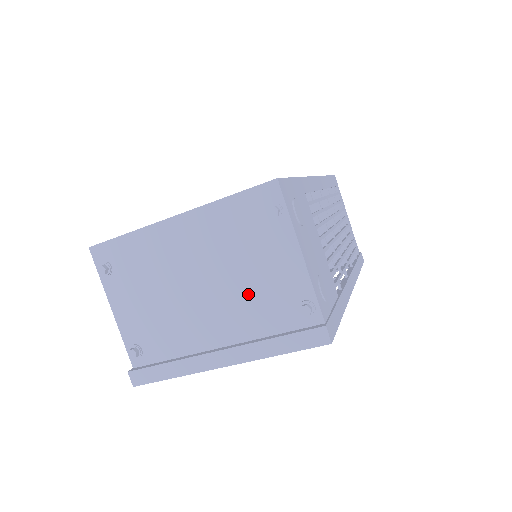
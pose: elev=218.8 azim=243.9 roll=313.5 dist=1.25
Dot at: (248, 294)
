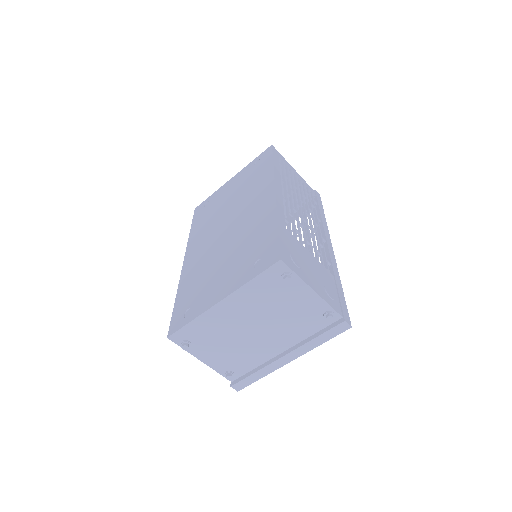
Dot at: (289, 322)
